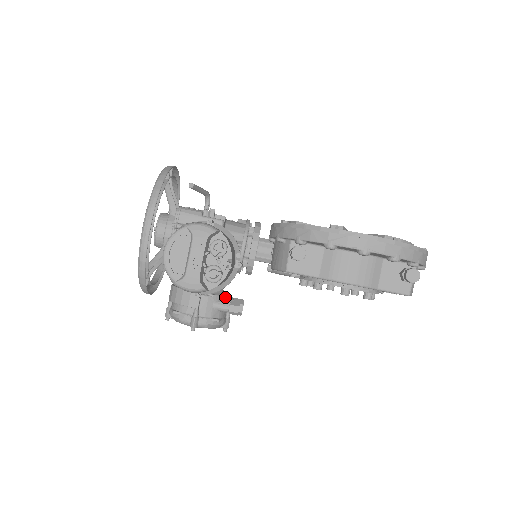
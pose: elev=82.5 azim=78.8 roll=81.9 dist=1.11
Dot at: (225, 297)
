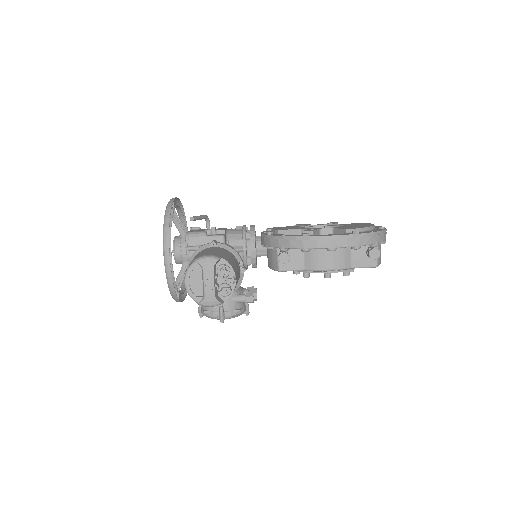
Dot at: (241, 290)
